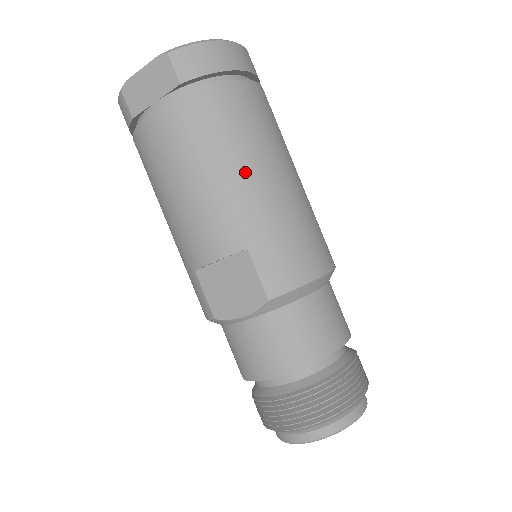
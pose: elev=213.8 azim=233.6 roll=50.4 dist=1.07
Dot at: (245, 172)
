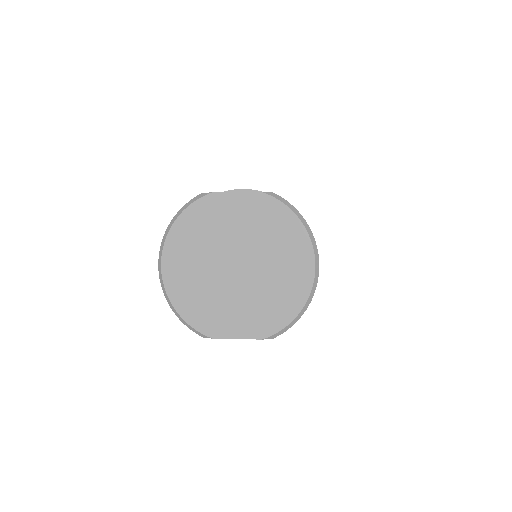
Dot at: occluded
